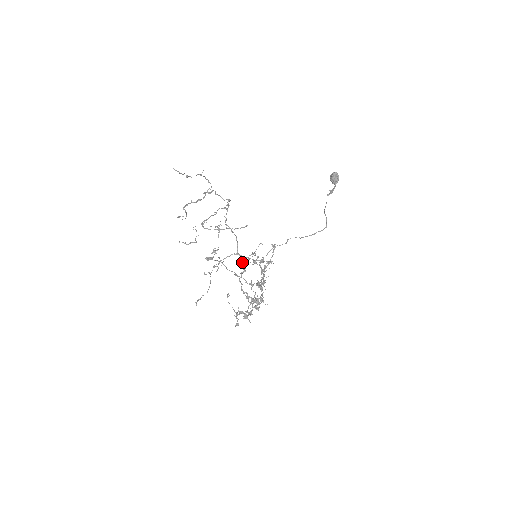
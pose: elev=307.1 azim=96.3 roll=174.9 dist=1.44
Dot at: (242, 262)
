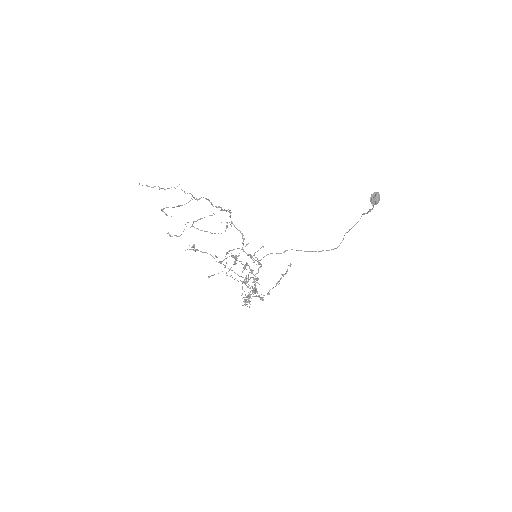
Dot at: (220, 261)
